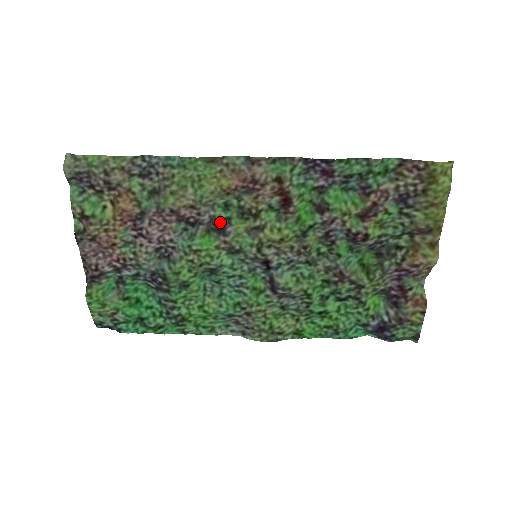
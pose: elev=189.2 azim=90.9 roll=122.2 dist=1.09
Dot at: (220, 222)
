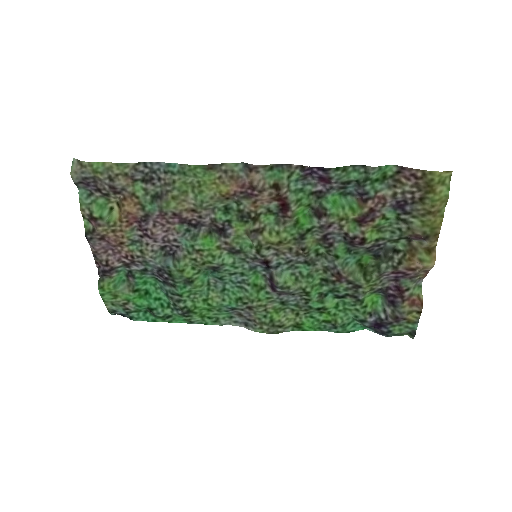
Dot at: (221, 224)
